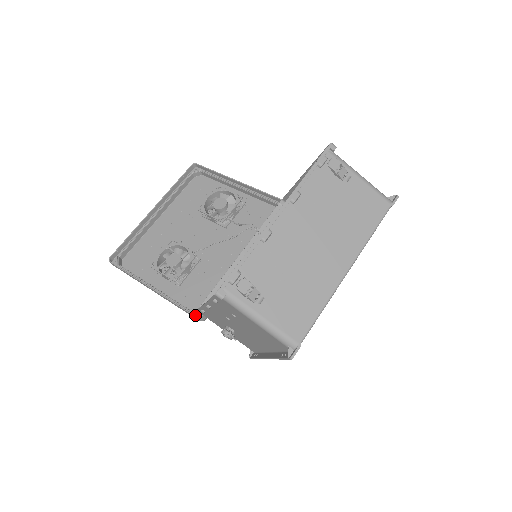
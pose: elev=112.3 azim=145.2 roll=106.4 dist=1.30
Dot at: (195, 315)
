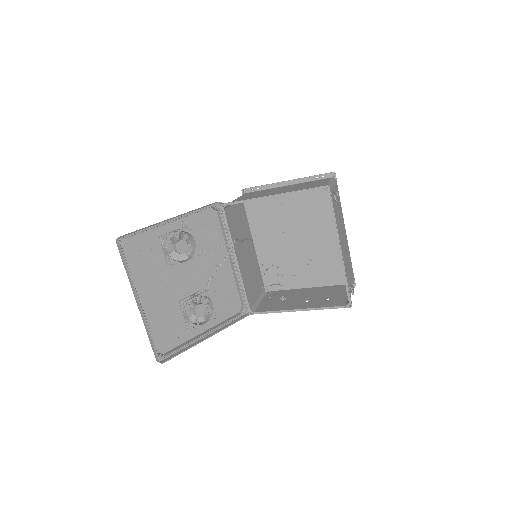
Dot at: (243, 315)
